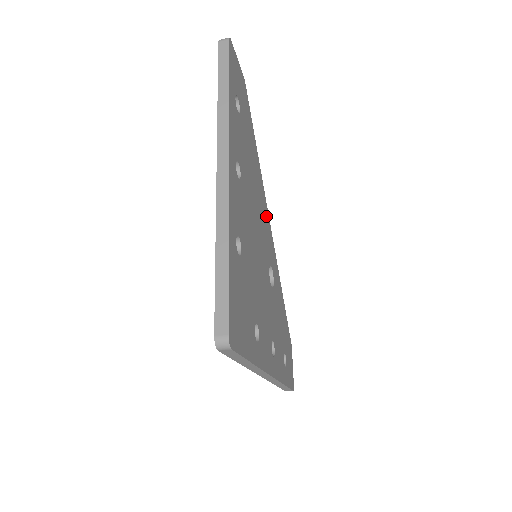
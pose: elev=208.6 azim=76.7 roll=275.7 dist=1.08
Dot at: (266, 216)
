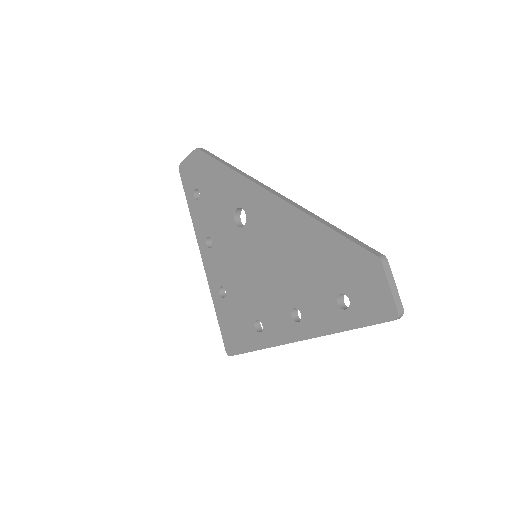
Dot at: occluded
